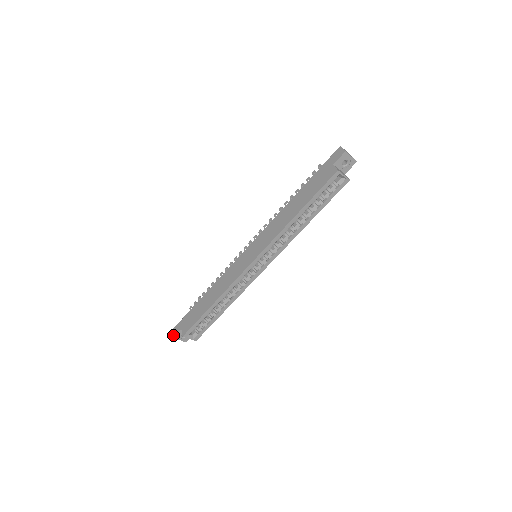
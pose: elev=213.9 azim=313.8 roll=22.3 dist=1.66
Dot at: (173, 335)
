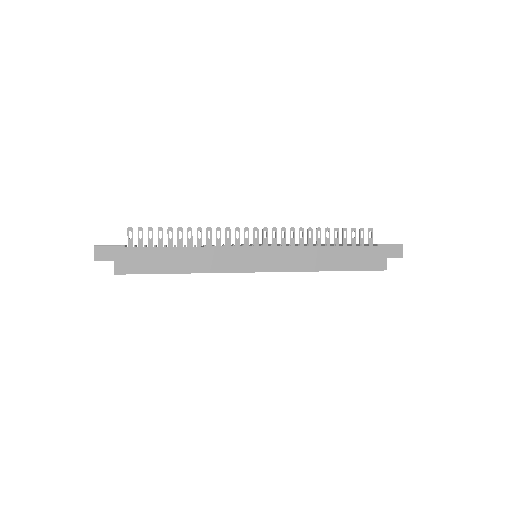
Dot at: (95, 258)
